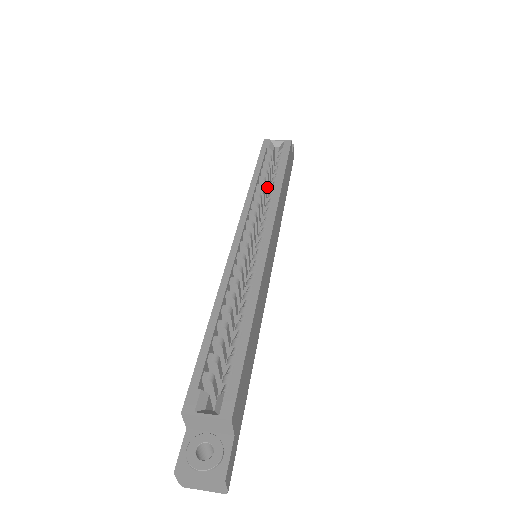
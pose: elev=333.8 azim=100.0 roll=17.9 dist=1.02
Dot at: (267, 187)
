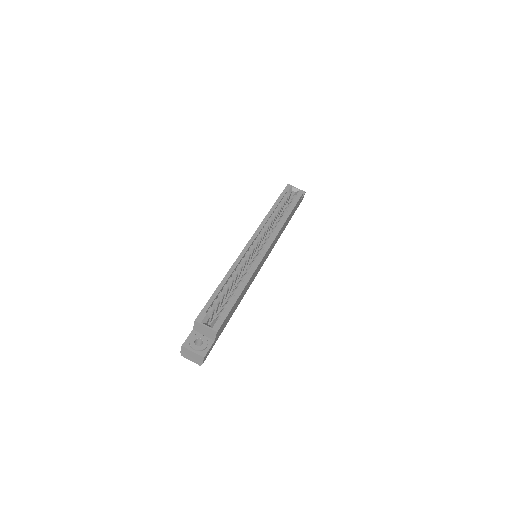
Dot at: (278, 215)
